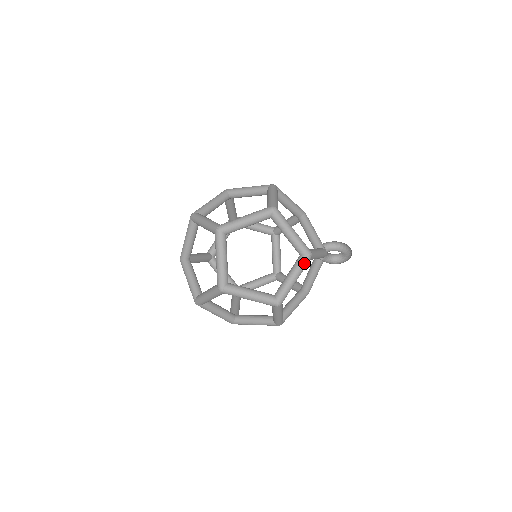
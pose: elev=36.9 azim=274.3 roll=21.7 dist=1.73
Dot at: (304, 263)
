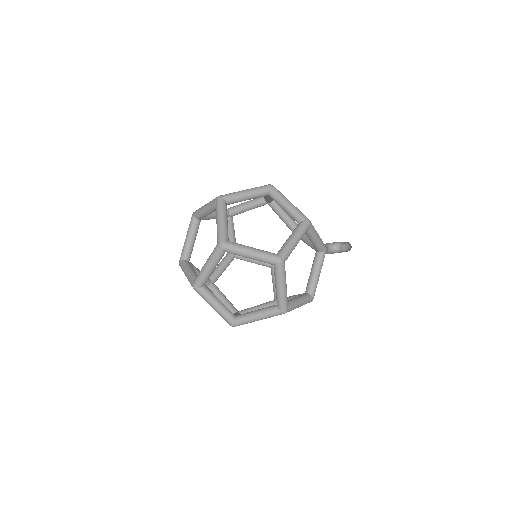
Dot at: (303, 227)
